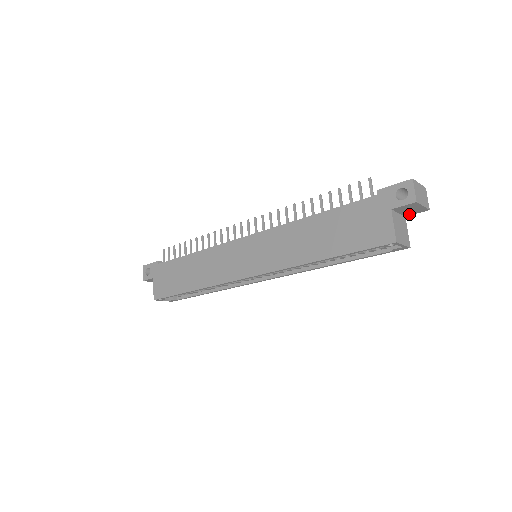
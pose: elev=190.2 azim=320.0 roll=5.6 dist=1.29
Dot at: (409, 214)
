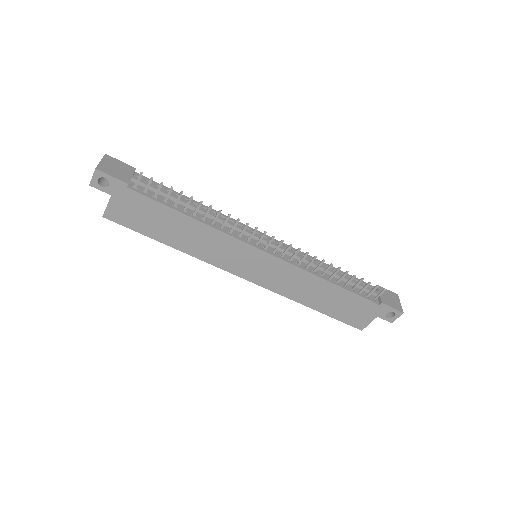
Dot at: occluded
